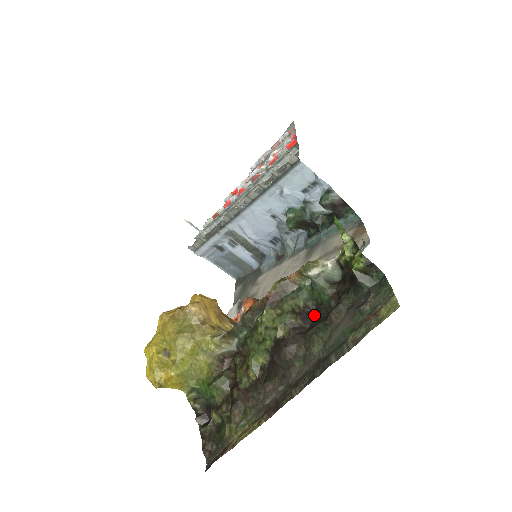
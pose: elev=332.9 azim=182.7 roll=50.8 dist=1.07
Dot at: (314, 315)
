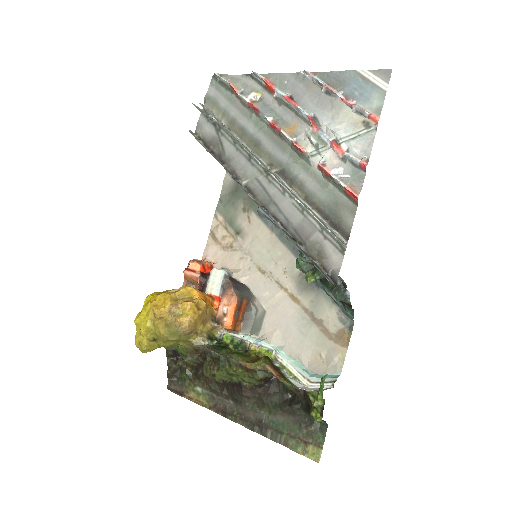
Dot at: (274, 380)
